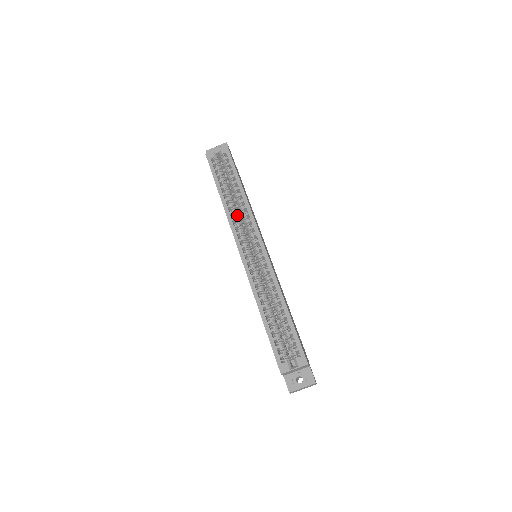
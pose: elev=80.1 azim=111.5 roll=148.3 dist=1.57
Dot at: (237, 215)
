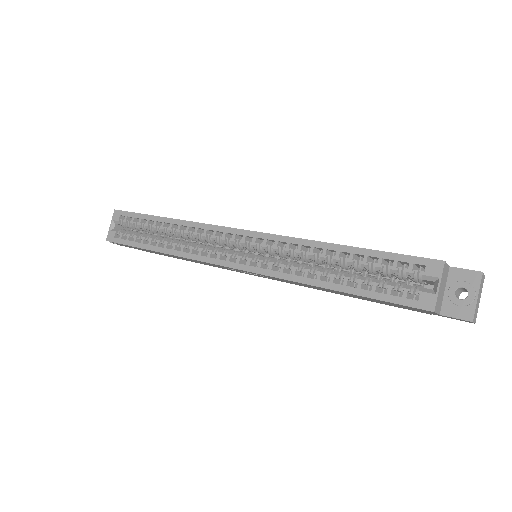
Dot at: occluded
